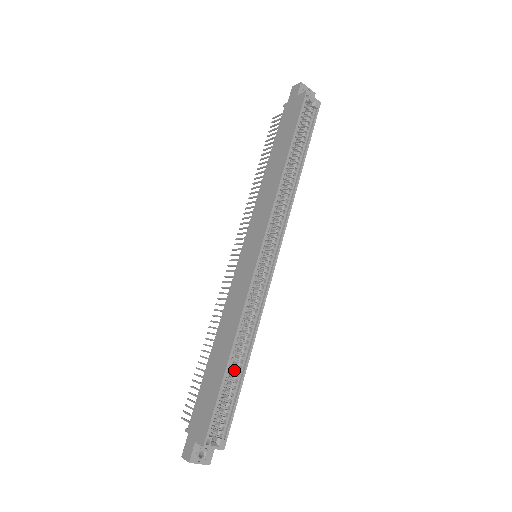
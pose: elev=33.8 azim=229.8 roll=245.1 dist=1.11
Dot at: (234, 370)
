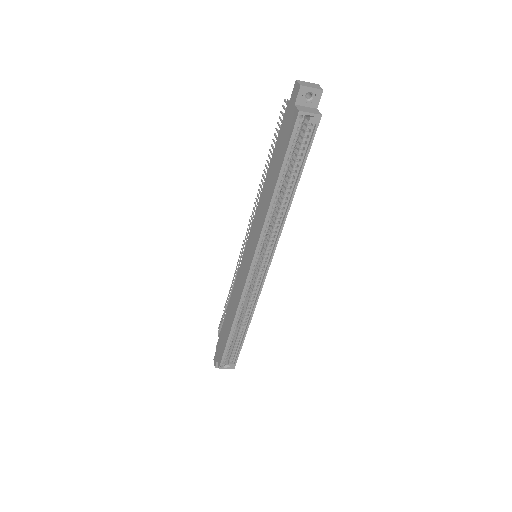
Dot at: (238, 331)
